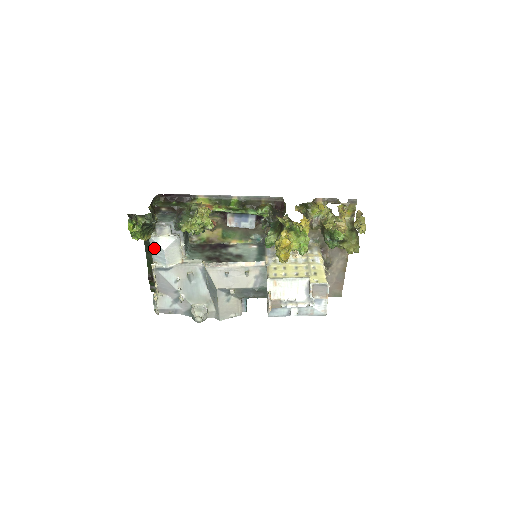
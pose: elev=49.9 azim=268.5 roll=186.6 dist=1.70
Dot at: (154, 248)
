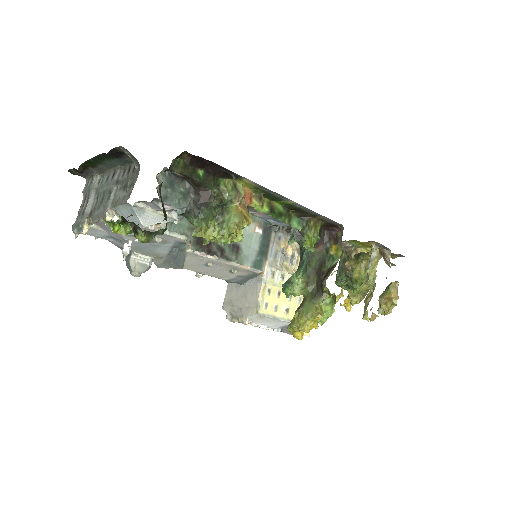
Dot at: (127, 211)
